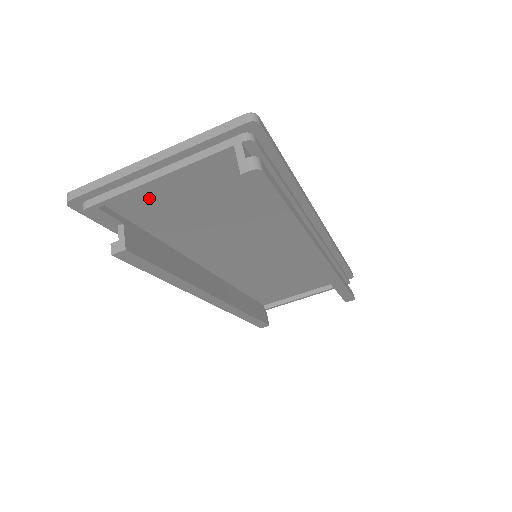
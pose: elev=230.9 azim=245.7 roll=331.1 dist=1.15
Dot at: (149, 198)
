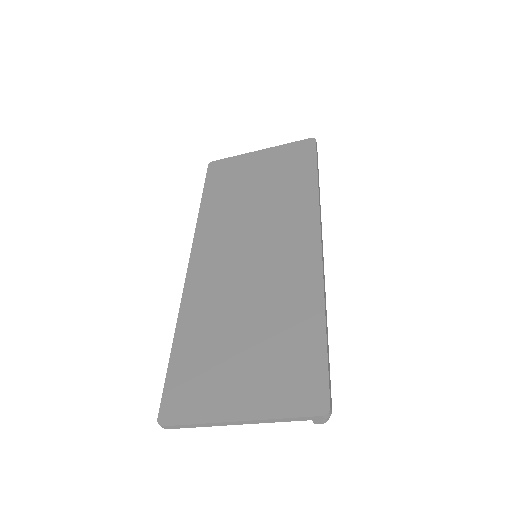
Dot at: occluded
